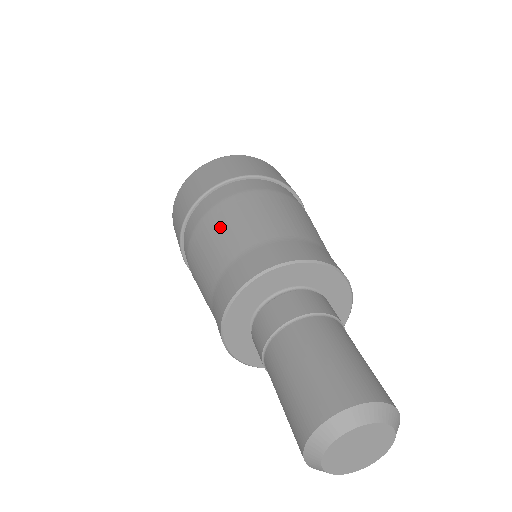
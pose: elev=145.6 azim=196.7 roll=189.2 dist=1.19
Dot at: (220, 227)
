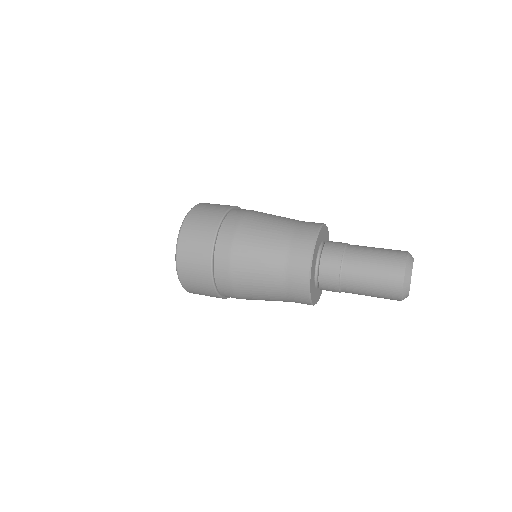
Dot at: (256, 238)
